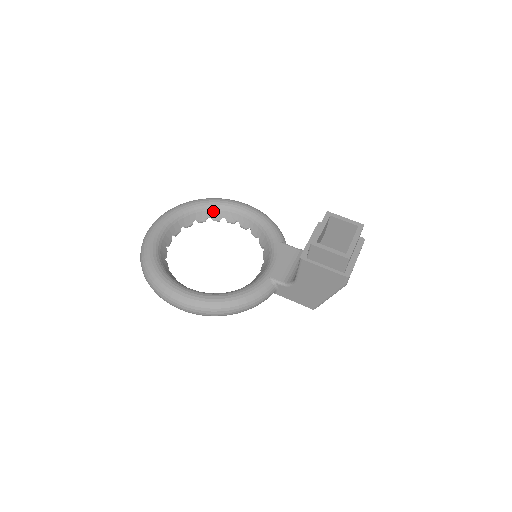
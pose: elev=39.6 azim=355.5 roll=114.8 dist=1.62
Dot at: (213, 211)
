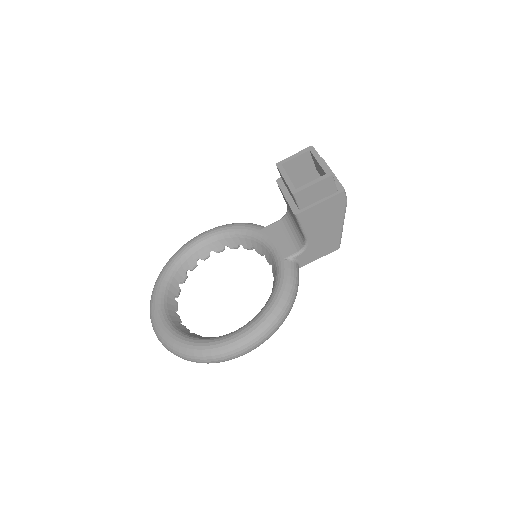
Dot at: (185, 263)
